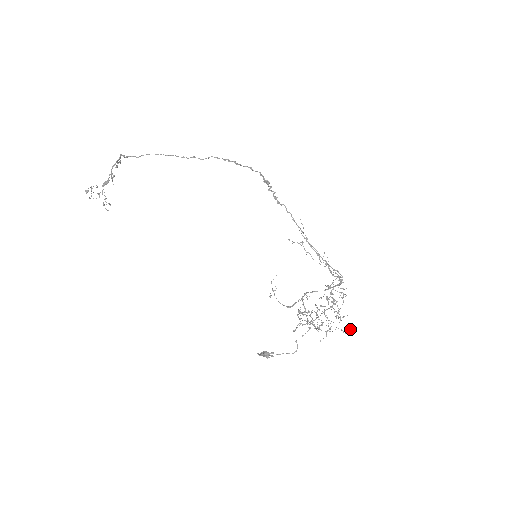
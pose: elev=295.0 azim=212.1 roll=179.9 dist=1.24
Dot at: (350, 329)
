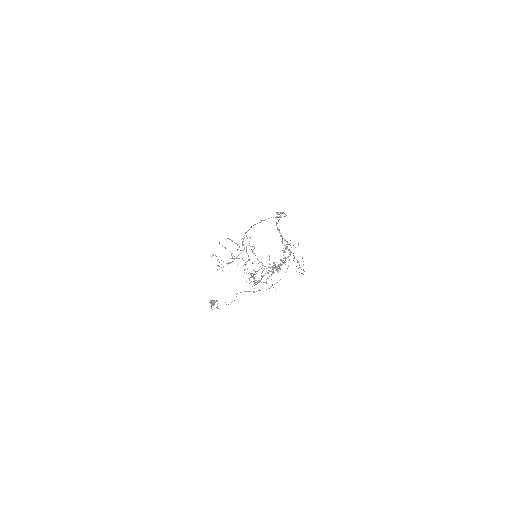
Dot at: occluded
